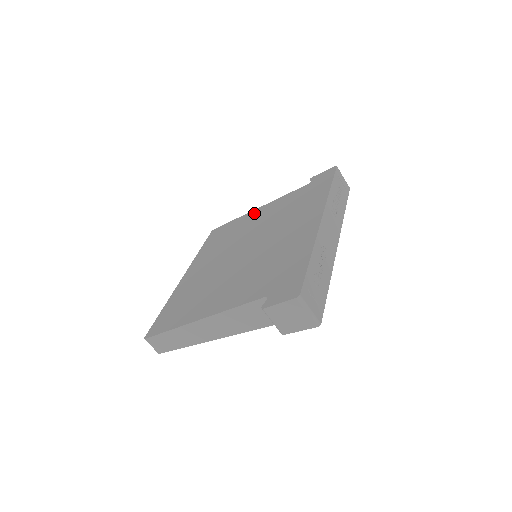
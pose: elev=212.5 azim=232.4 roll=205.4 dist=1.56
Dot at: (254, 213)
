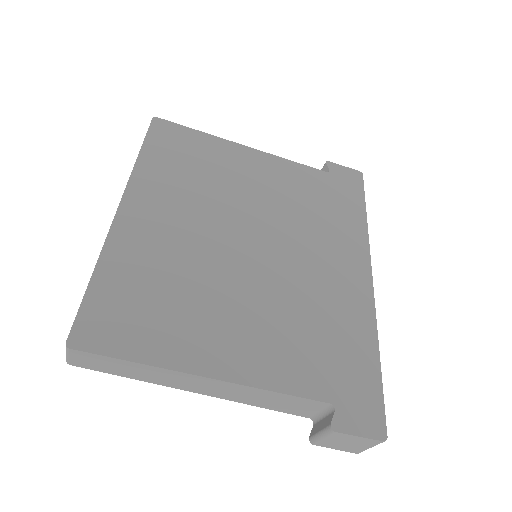
Dot at: (242, 154)
